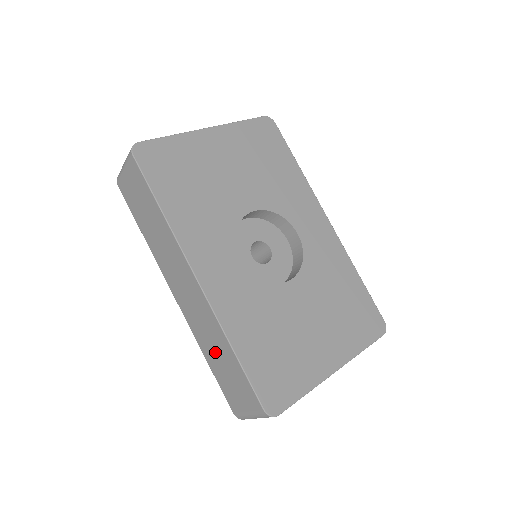
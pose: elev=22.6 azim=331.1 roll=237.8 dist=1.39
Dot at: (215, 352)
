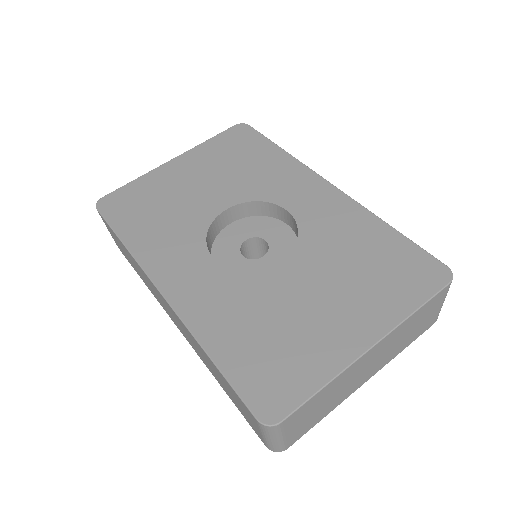
Dot at: (213, 371)
